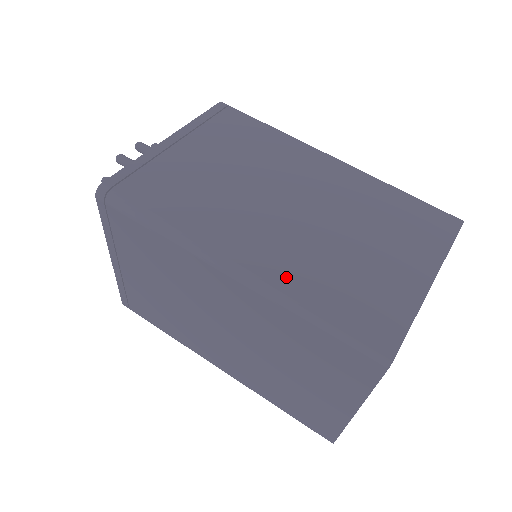
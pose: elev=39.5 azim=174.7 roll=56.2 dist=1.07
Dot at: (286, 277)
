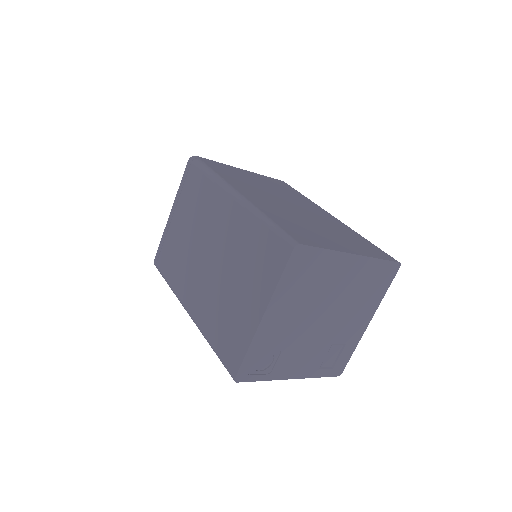
Dot at: (203, 320)
